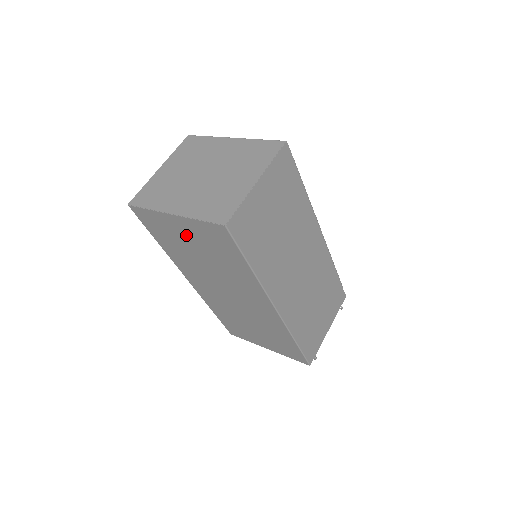
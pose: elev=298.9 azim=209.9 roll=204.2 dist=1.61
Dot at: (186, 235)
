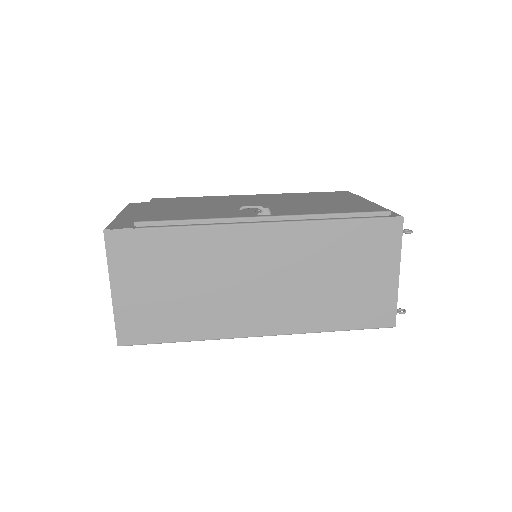
Dot at: occluded
